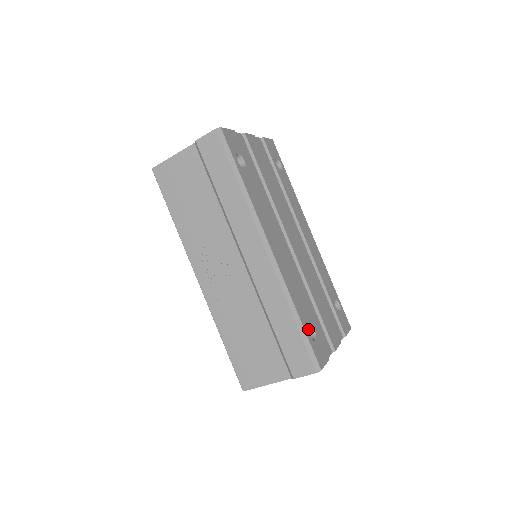
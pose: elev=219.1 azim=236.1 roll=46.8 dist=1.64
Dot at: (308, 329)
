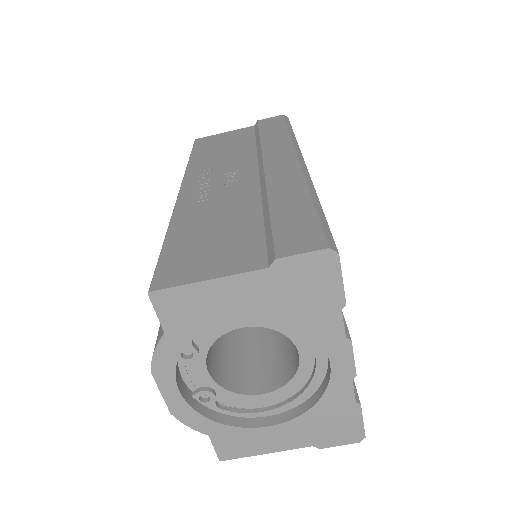
Dot at: occluded
